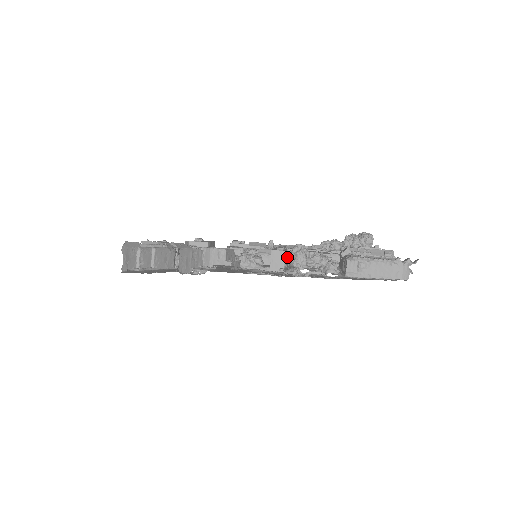
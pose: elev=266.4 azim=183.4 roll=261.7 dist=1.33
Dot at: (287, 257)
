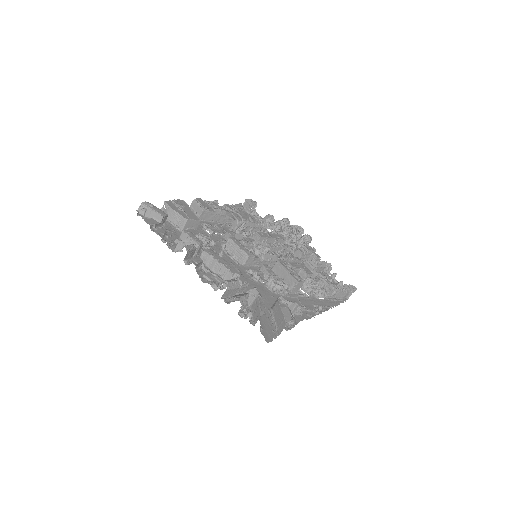
Dot at: (303, 285)
